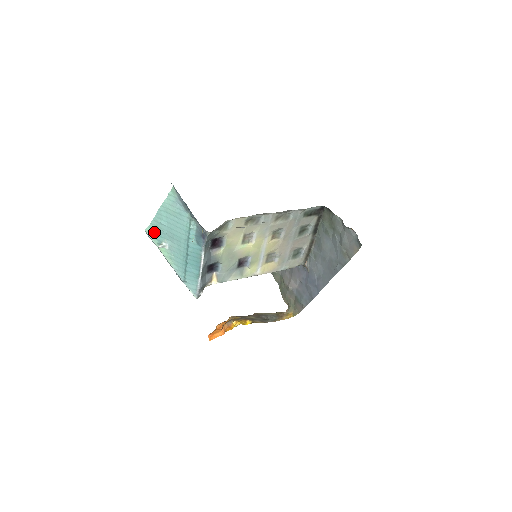
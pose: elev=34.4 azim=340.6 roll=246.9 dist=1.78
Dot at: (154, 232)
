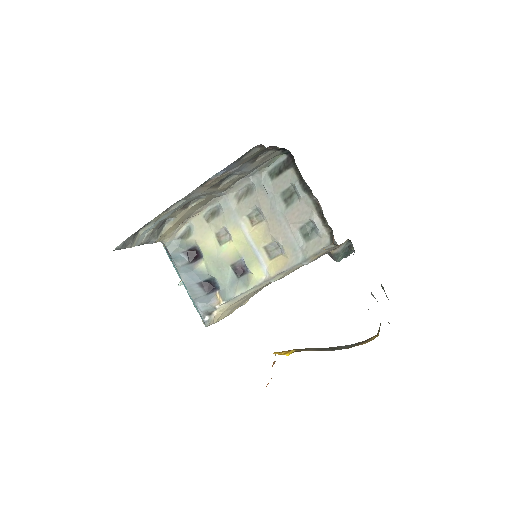
Dot at: occluded
